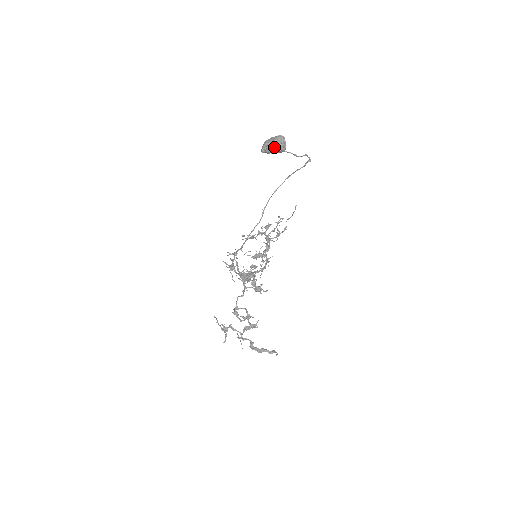
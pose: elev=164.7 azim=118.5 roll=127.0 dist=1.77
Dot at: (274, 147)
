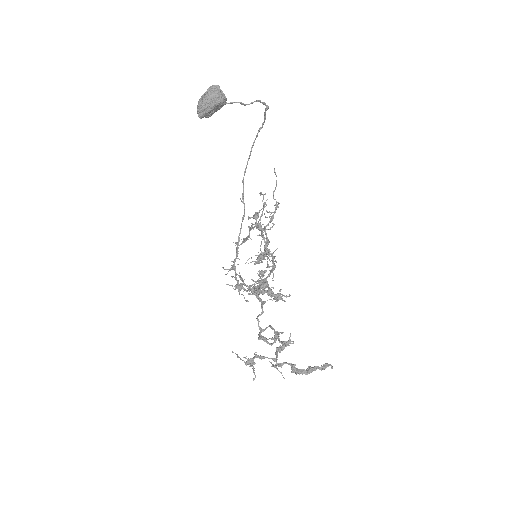
Dot at: (210, 102)
